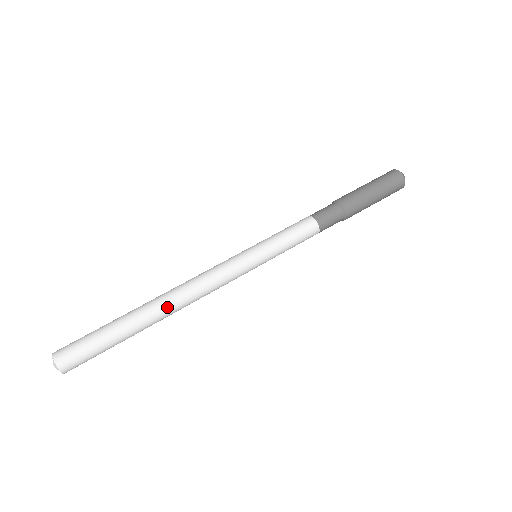
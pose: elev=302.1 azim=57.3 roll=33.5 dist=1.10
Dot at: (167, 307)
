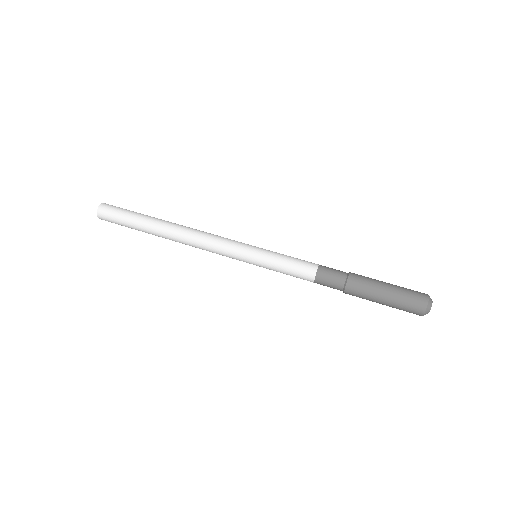
Dot at: (173, 238)
